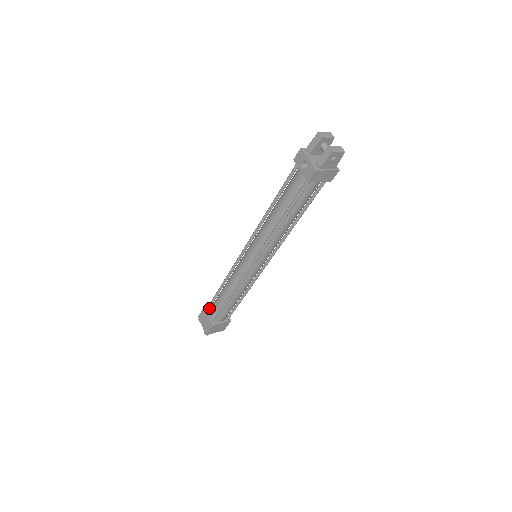
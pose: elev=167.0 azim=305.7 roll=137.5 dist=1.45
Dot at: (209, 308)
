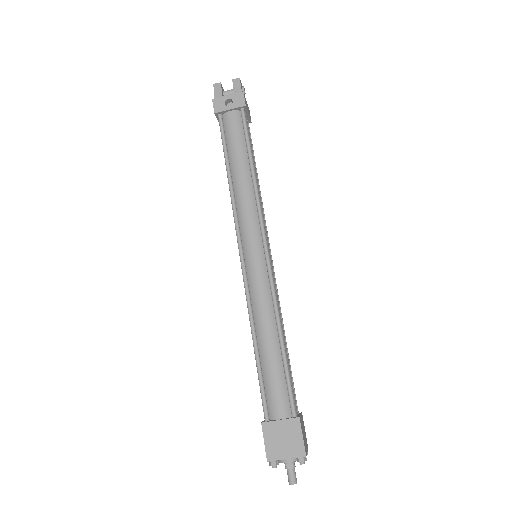
Dot at: (268, 415)
